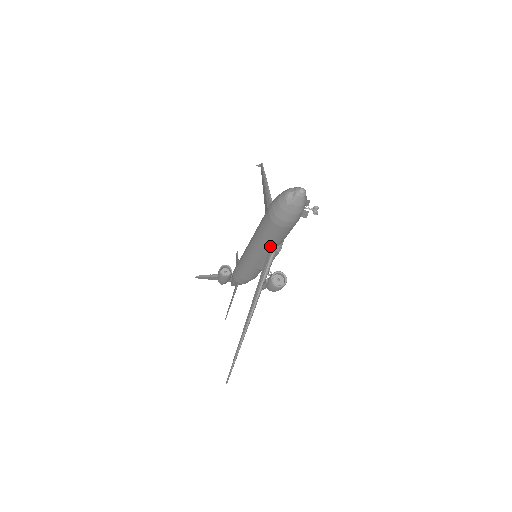
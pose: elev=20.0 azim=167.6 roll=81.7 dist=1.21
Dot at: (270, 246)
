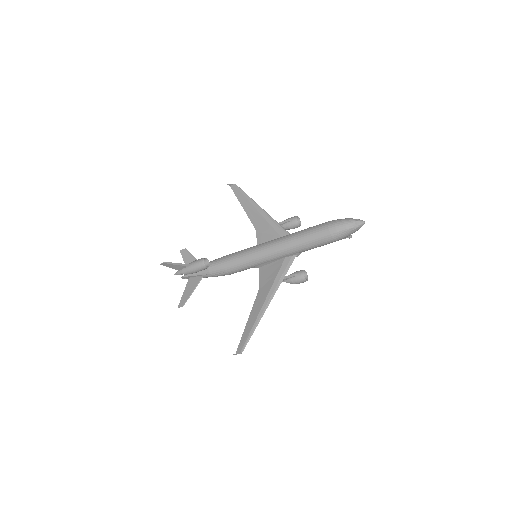
Dot at: (301, 251)
